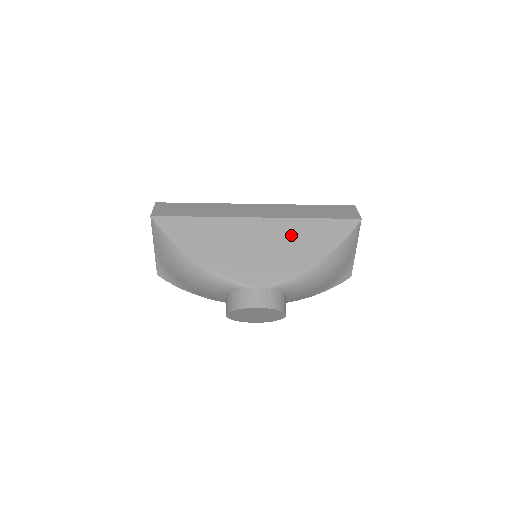
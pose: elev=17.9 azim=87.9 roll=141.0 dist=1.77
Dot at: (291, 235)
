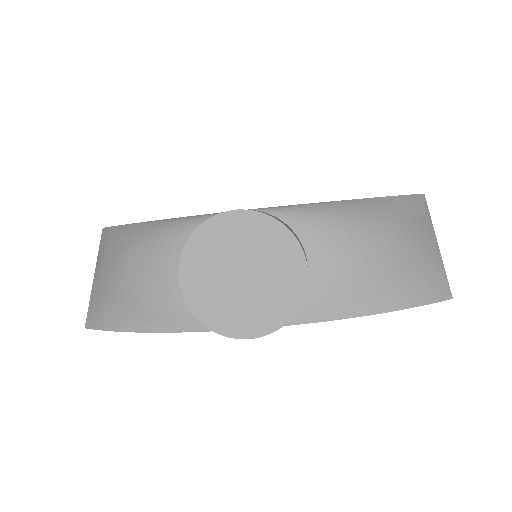
Dot at: occluded
